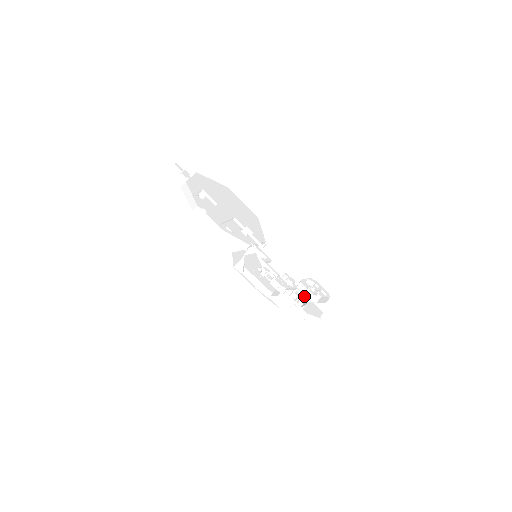
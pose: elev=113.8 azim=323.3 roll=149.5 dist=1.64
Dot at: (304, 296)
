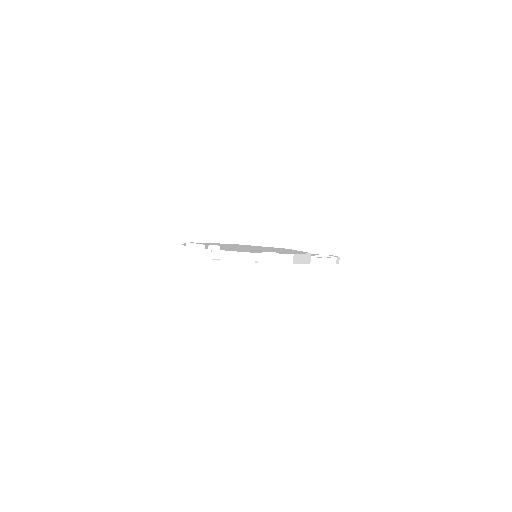
Dot at: occluded
